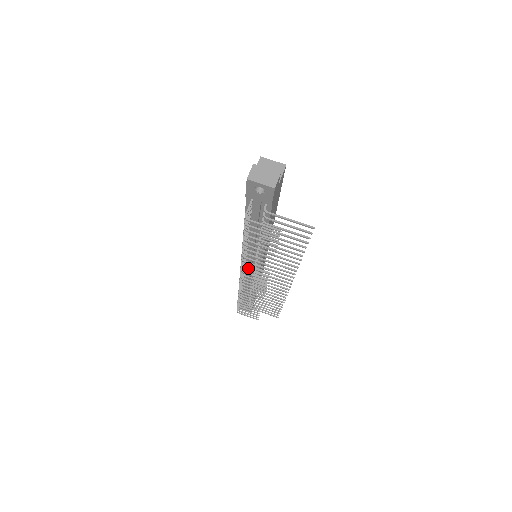
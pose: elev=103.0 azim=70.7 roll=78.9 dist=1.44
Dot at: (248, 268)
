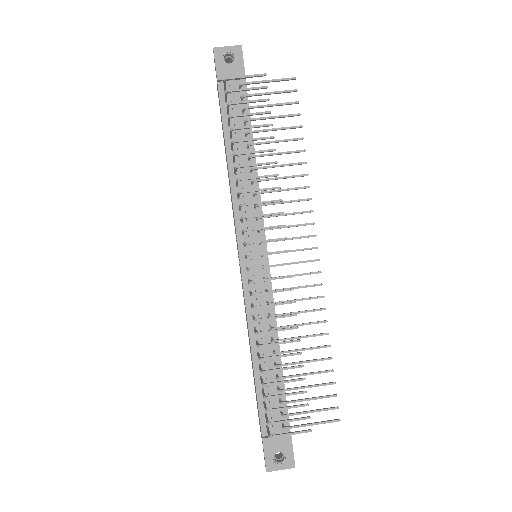
Dot at: (253, 265)
